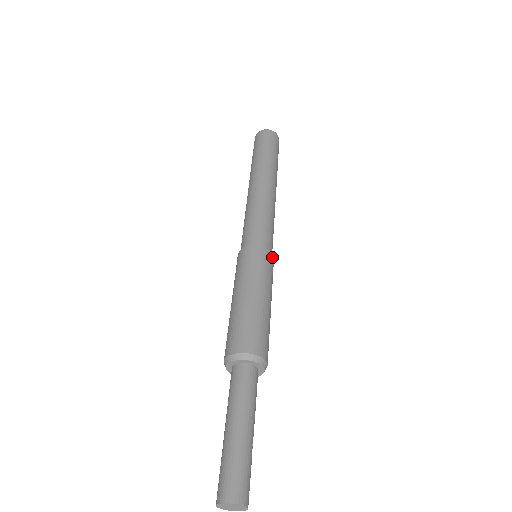
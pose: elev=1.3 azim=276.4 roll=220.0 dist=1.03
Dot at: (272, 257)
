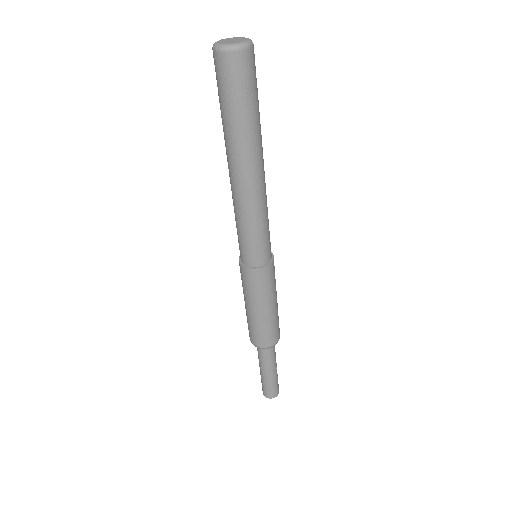
Dot at: (268, 269)
